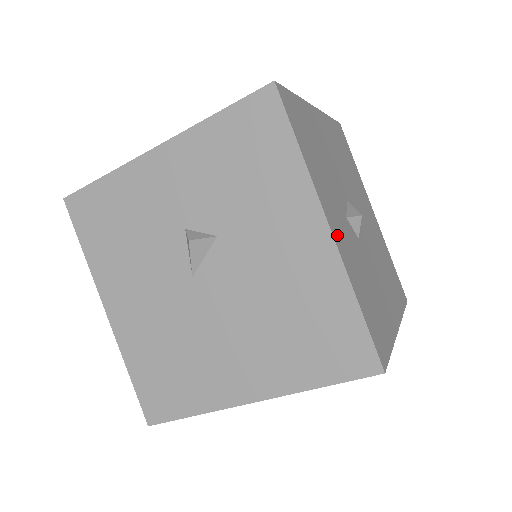
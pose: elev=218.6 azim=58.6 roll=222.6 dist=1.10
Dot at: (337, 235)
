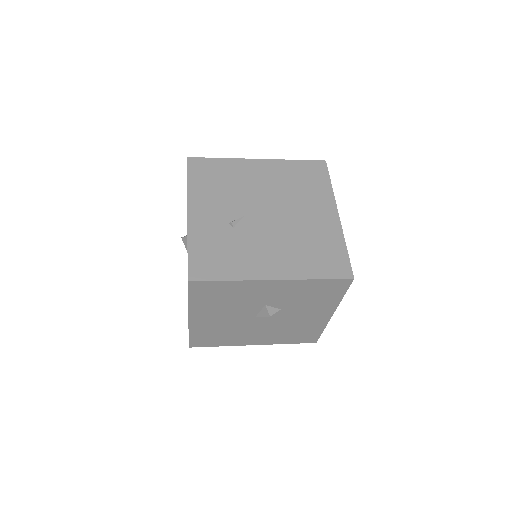
Dot at: occluded
